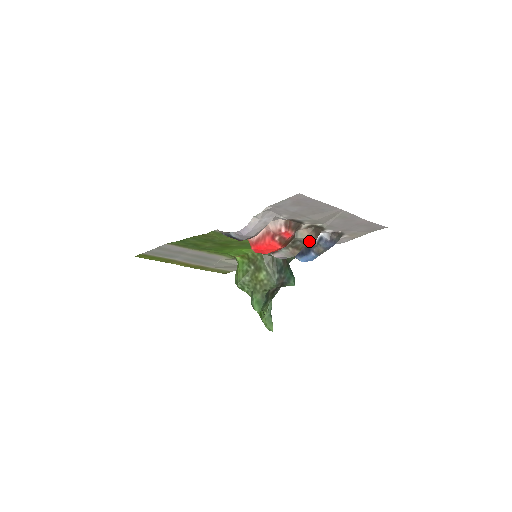
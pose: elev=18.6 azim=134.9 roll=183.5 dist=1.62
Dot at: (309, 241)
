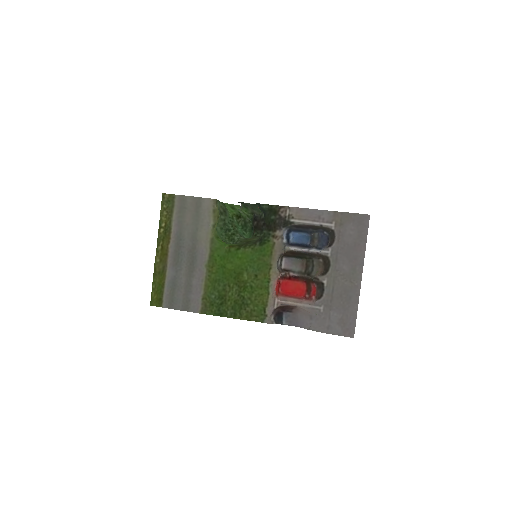
Dot at: (317, 264)
